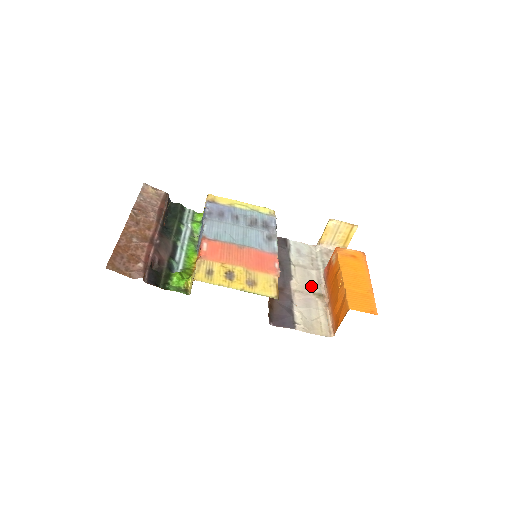
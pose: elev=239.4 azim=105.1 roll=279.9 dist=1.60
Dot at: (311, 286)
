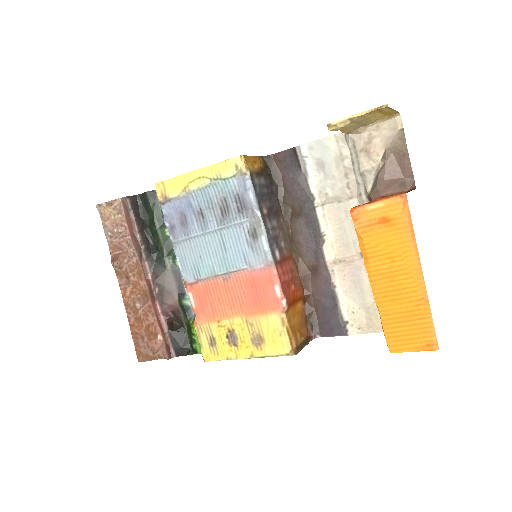
Dot at: (355, 240)
